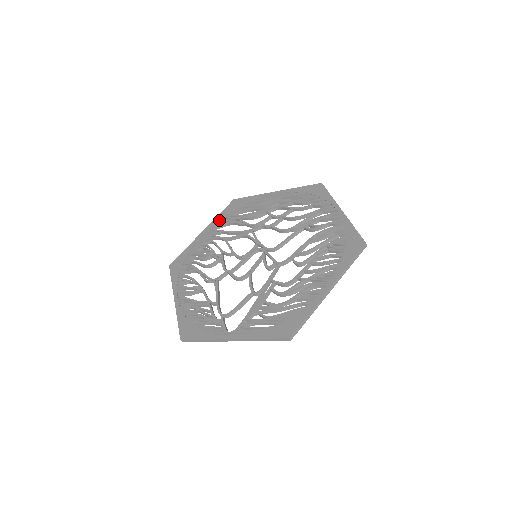
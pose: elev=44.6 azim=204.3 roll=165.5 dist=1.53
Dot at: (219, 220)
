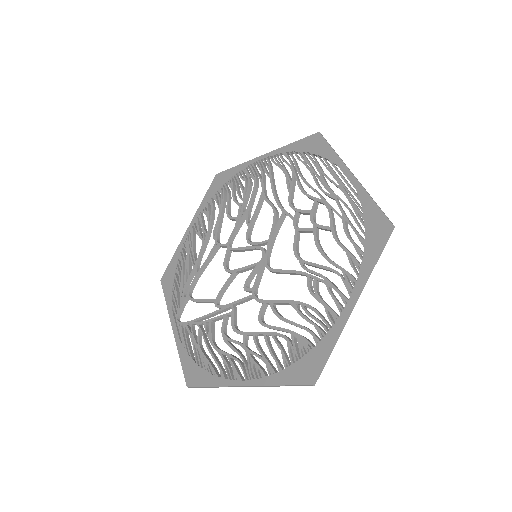
Dot at: (283, 154)
